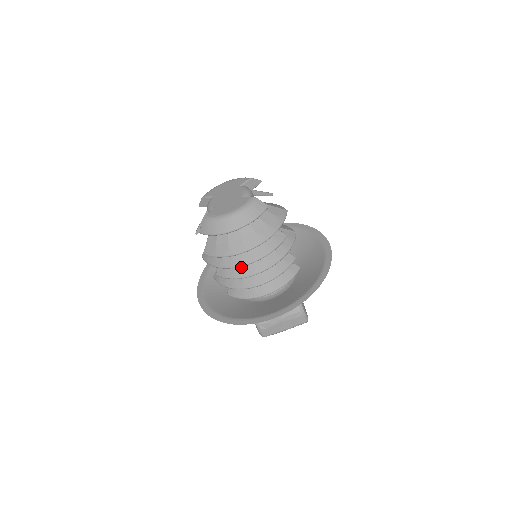
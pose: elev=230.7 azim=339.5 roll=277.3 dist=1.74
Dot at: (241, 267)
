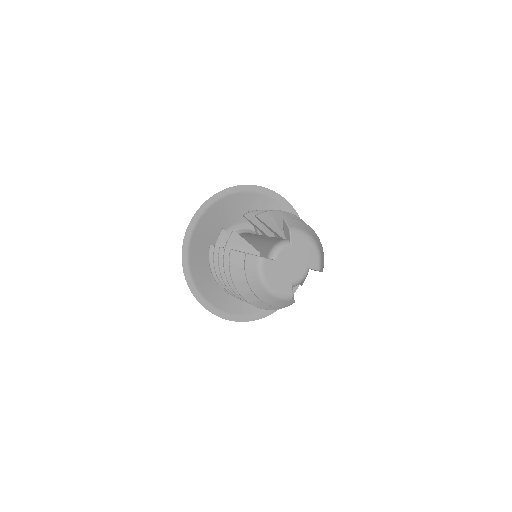
Dot at: occluded
